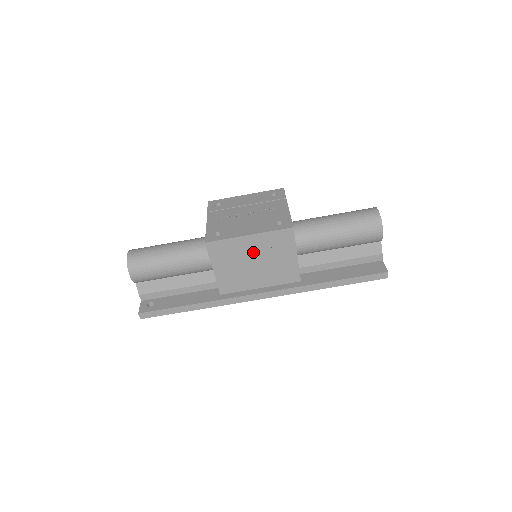
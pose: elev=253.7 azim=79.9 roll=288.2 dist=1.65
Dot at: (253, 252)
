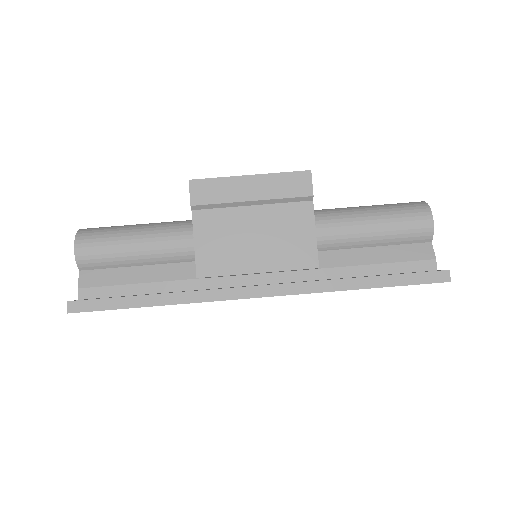
Dot at: (253, 208)
